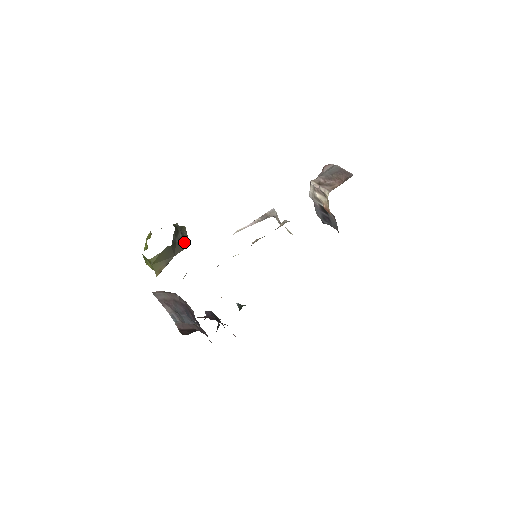
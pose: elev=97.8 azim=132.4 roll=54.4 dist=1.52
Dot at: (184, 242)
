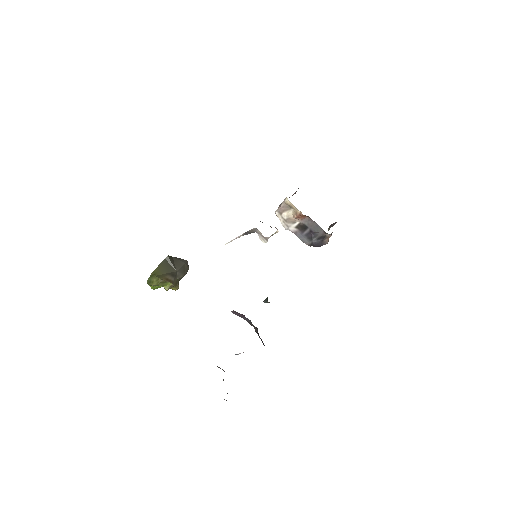
Dot at: (181, 259)
